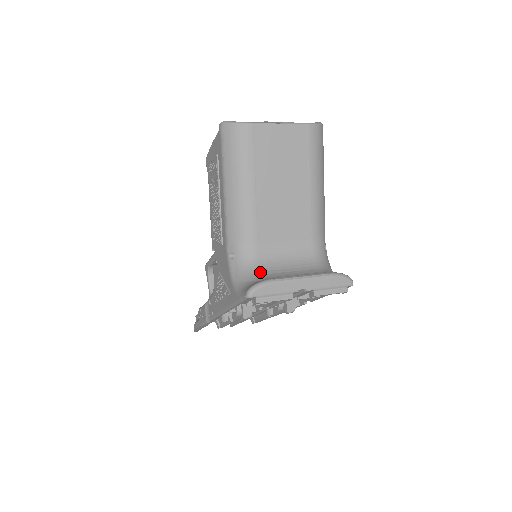
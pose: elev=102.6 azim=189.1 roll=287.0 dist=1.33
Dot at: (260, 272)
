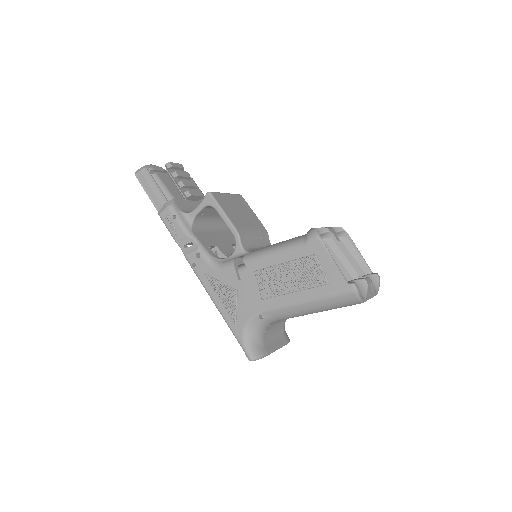
Dot at: (264, 334)
